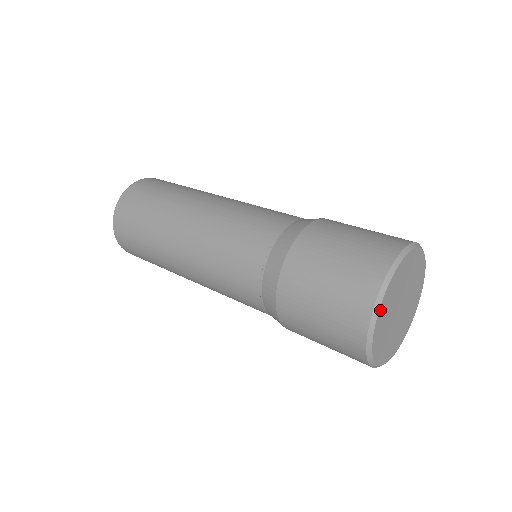
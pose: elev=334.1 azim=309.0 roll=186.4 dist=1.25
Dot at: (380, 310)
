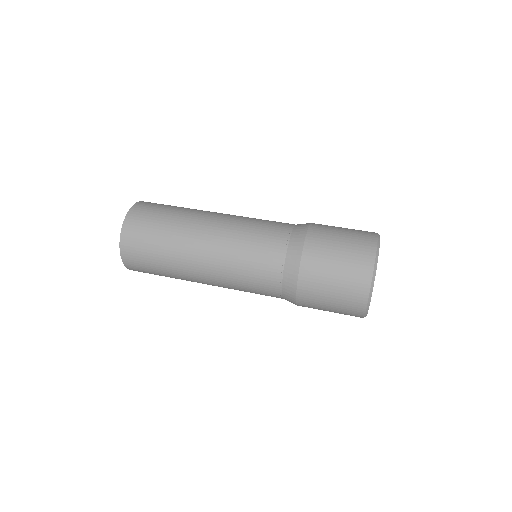
Dot at: occluded
